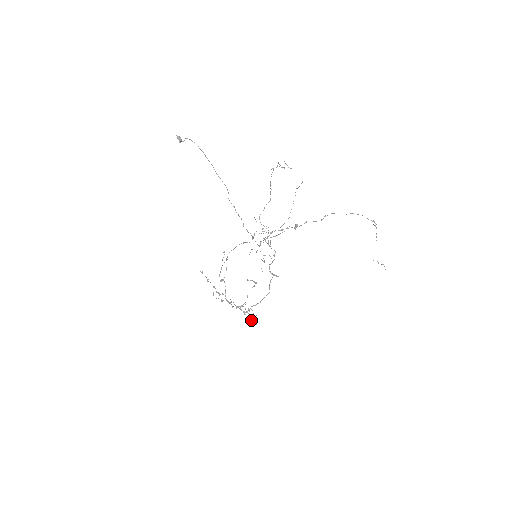
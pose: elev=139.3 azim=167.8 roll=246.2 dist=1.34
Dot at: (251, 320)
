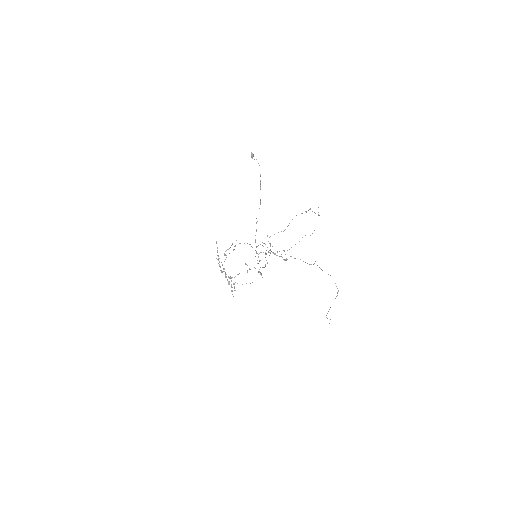
Dot at: (231, 290)
